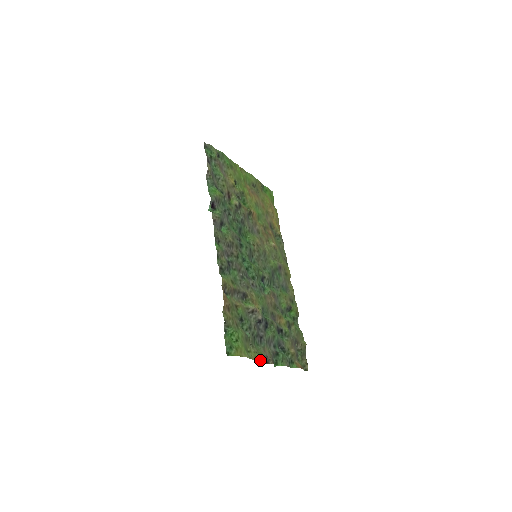
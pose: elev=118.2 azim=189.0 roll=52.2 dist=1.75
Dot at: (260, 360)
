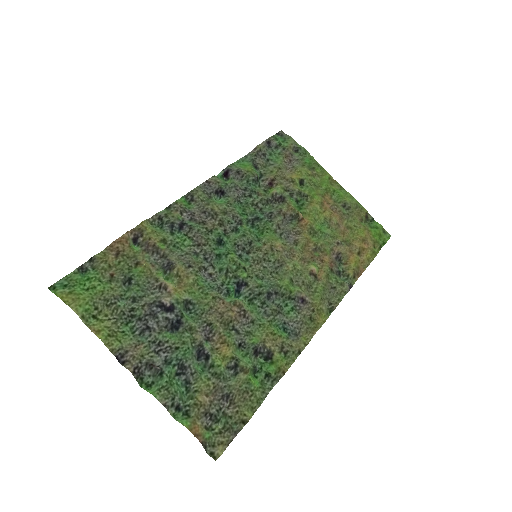
Dot at: (102, 340)
